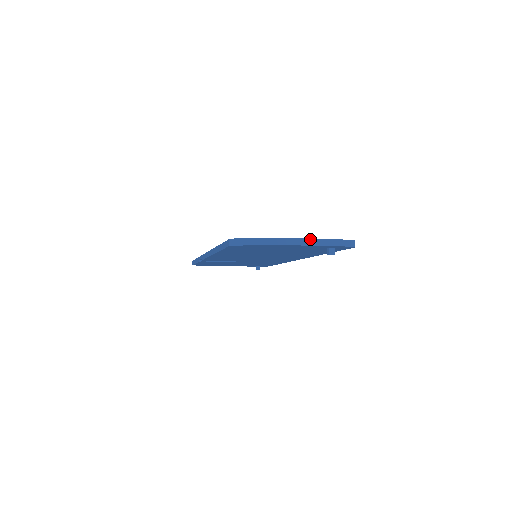
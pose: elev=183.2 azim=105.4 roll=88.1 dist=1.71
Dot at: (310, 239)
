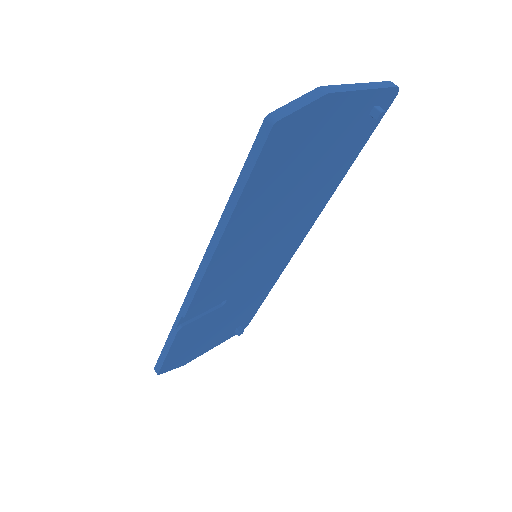
Dot at: (357, 84)
